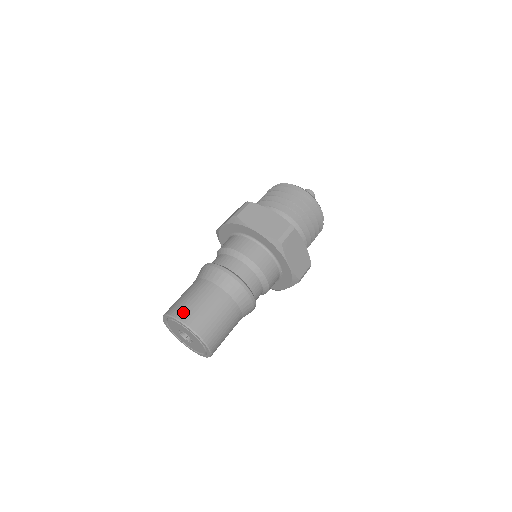
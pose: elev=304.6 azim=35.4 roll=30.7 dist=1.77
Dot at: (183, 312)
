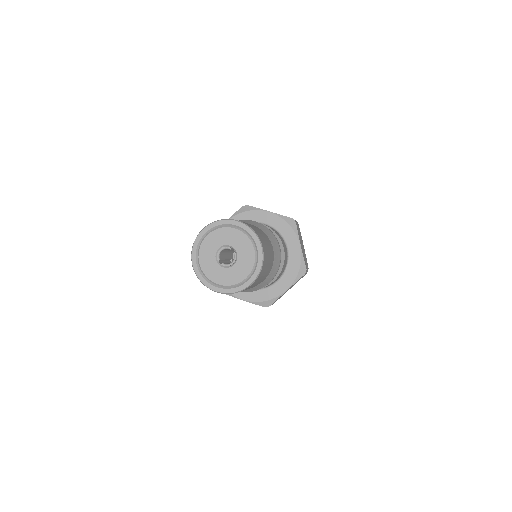
Dot at: occluded
